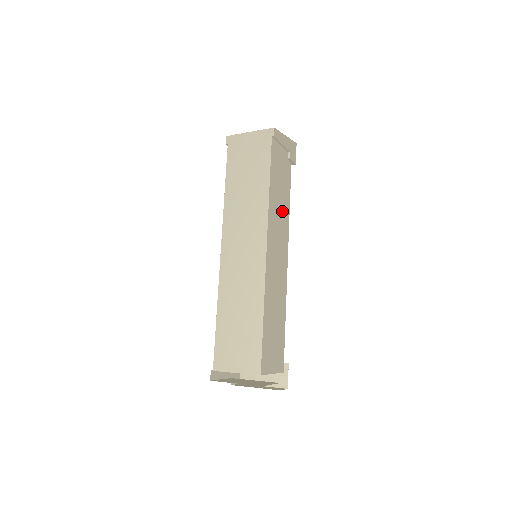
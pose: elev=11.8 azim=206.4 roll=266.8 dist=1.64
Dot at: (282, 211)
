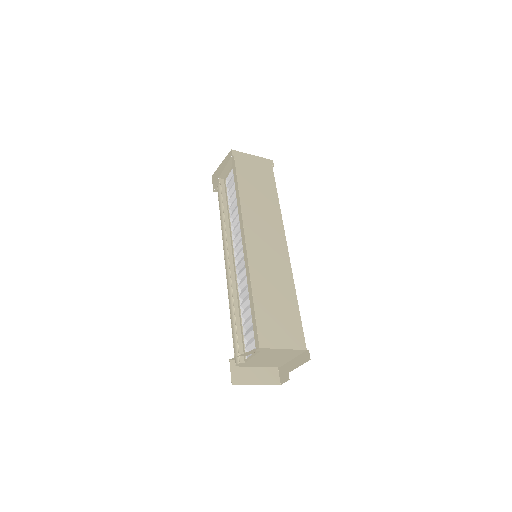
Dot at: occluded
